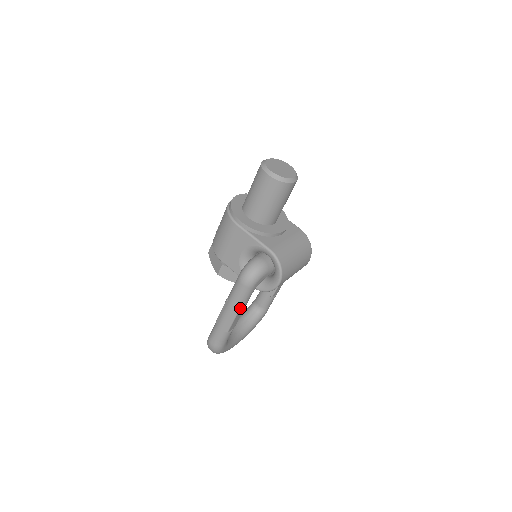
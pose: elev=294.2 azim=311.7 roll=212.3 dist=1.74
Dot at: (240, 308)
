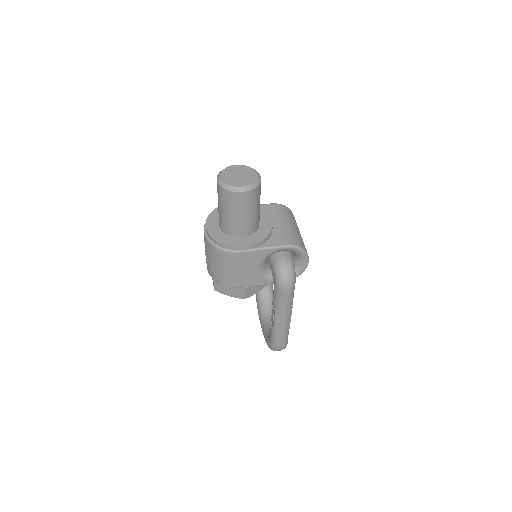
Dot at: (292, 306)
